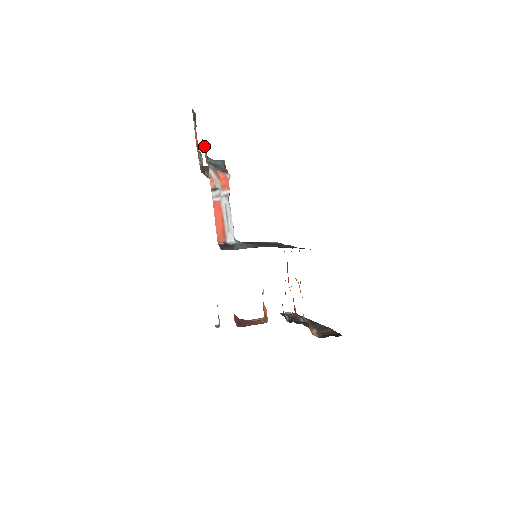
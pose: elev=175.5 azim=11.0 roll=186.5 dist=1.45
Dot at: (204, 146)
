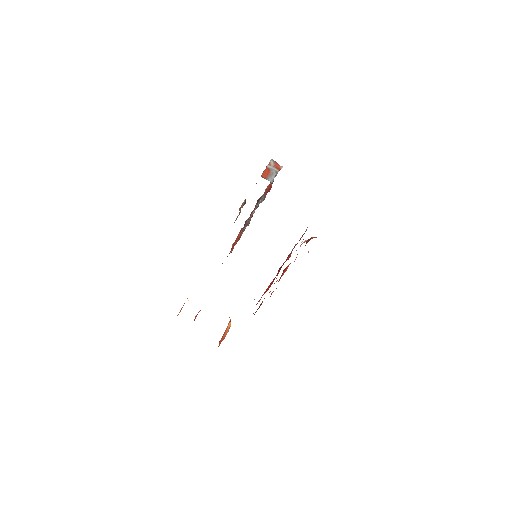
Dot at: occluded
